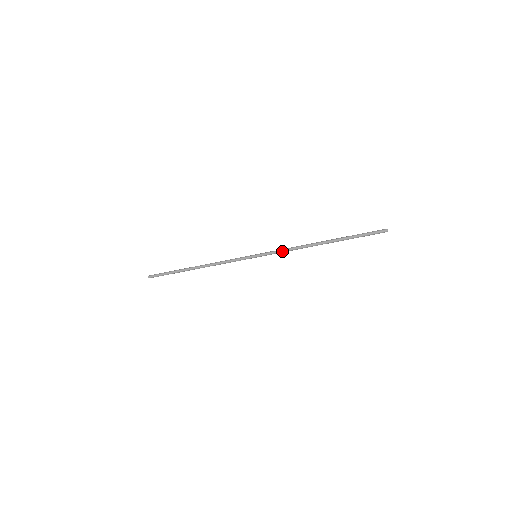
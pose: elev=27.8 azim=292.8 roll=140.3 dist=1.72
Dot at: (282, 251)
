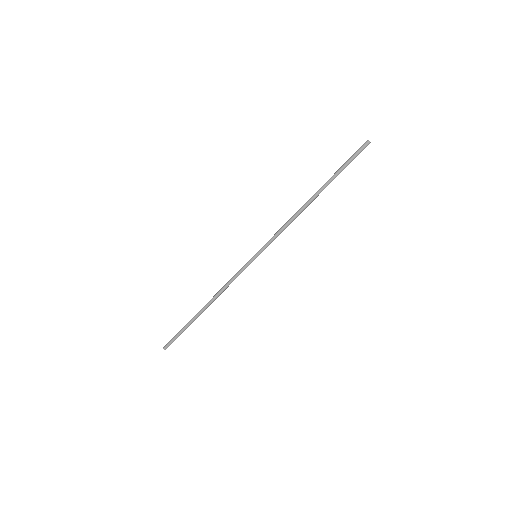
Dot at: (277, 232)
